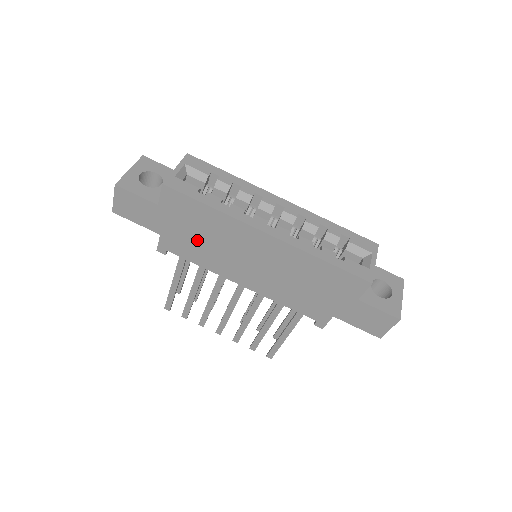
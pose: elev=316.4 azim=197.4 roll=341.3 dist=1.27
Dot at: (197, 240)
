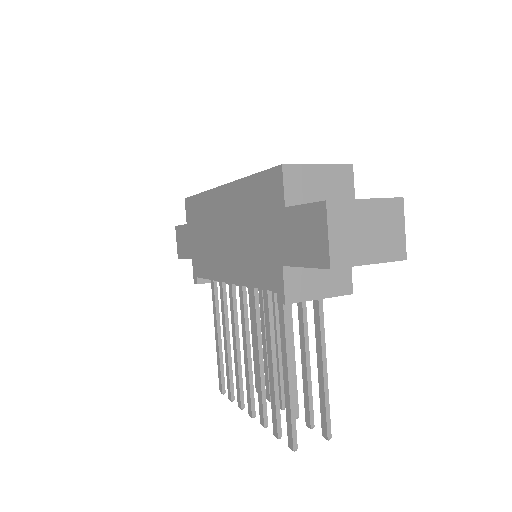
Dot at: (202, 244)
